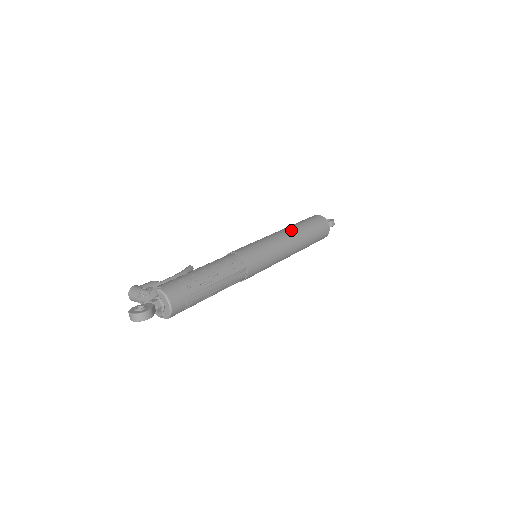
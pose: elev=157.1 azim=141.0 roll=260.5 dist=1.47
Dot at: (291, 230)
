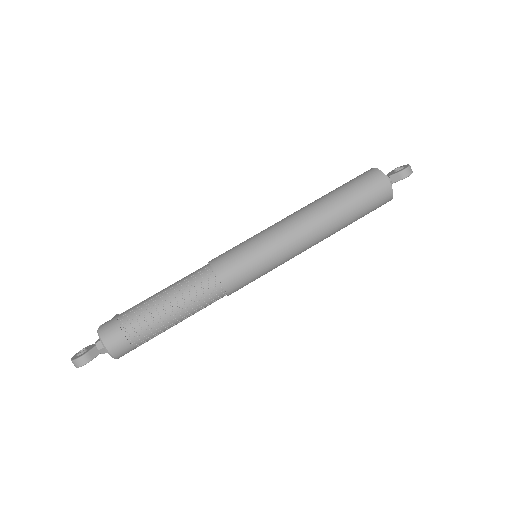
Dot at: (308, 208)
